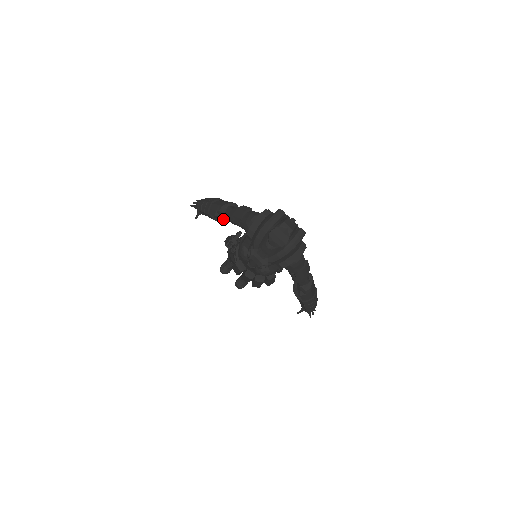
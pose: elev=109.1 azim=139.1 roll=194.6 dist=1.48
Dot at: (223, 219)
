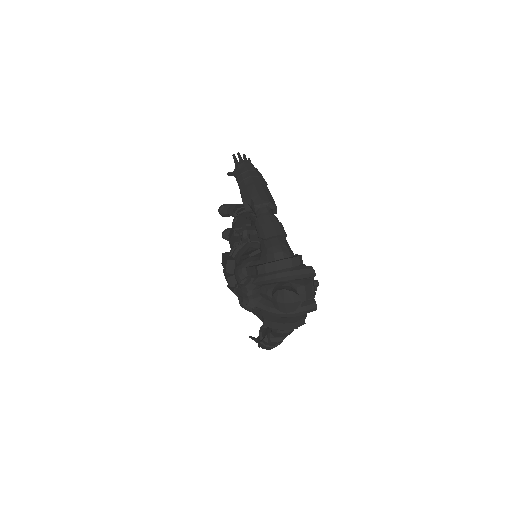
Dot at: (251, 209)
